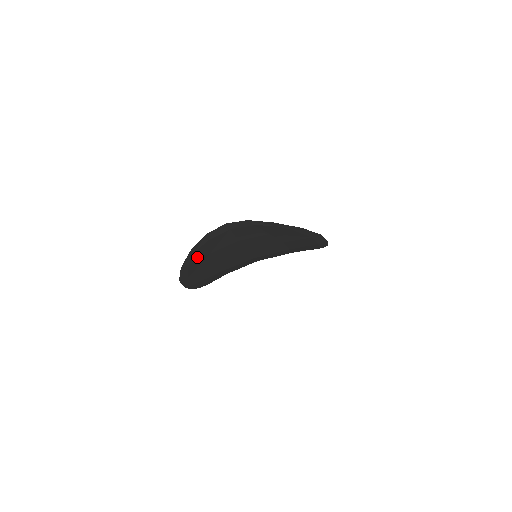
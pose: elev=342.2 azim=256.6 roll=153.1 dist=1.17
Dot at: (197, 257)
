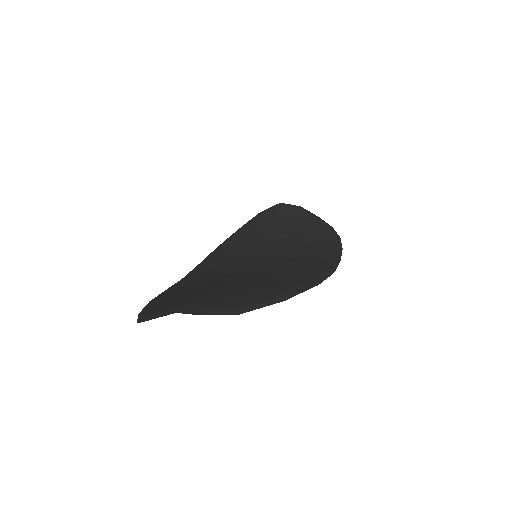
Dot at: occluded
